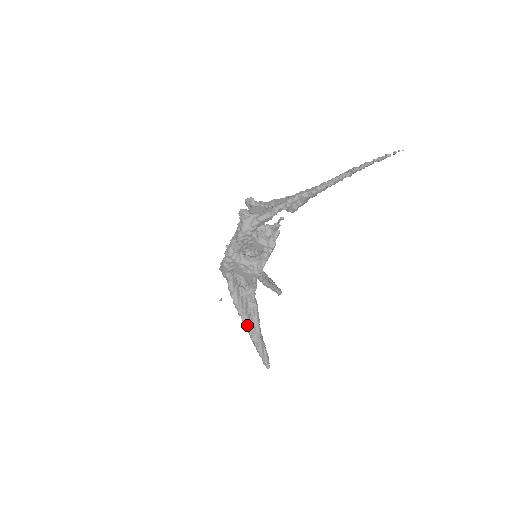
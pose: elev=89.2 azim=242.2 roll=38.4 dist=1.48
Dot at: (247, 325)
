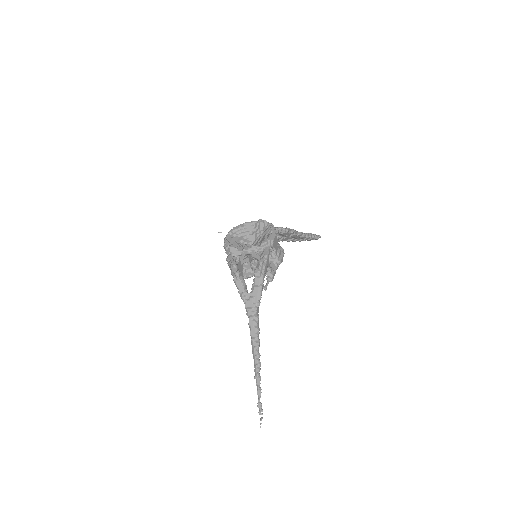
Dot at: occluded
